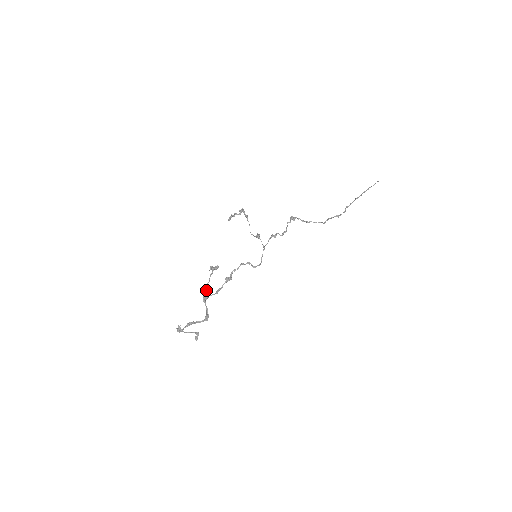
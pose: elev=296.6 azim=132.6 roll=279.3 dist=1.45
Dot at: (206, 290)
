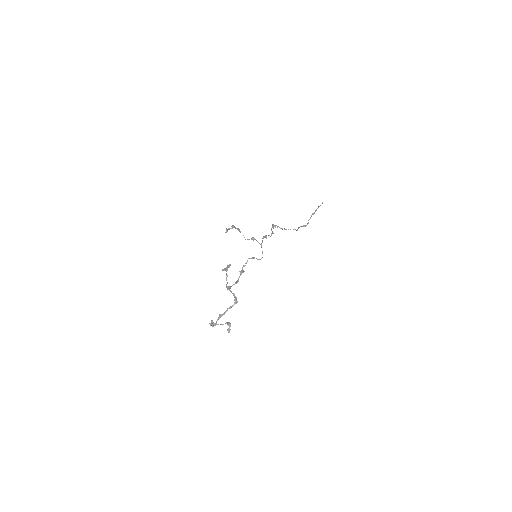
Dot at: (227, 283)
